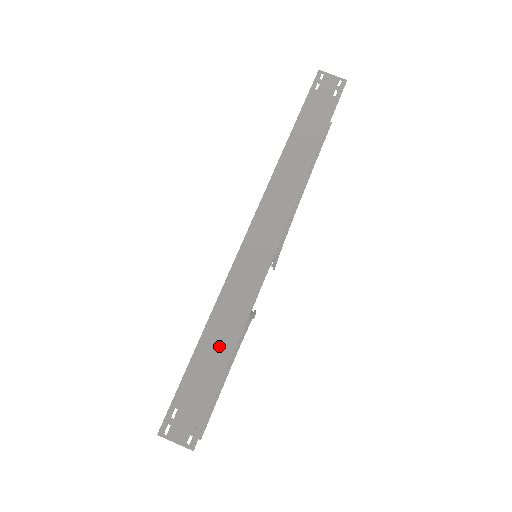
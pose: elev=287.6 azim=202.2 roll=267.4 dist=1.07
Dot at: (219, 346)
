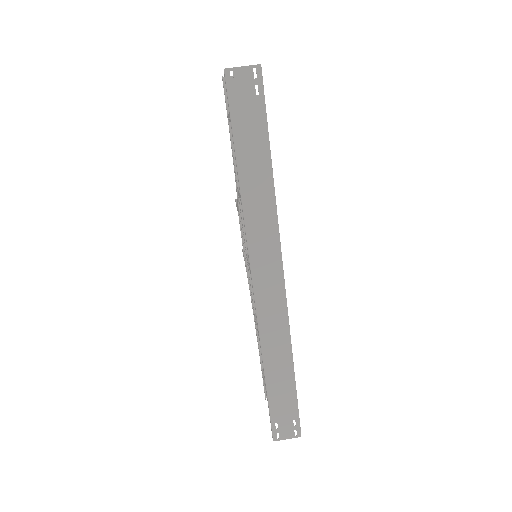
Dot at: (281, 374)
